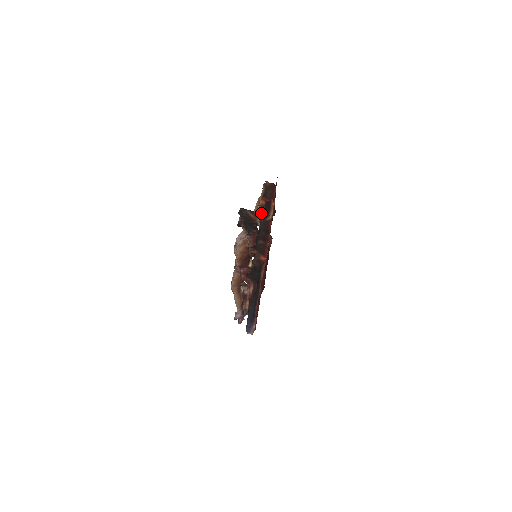
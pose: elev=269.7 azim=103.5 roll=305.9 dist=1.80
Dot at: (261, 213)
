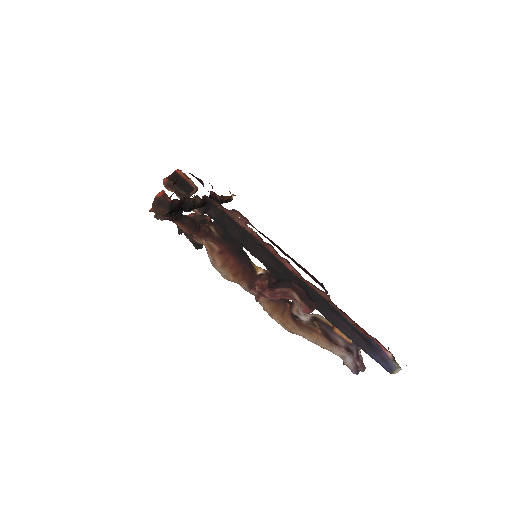
Dot at: (178, 194)
